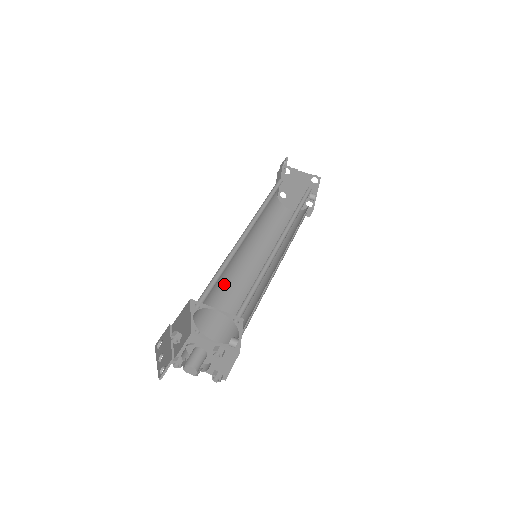
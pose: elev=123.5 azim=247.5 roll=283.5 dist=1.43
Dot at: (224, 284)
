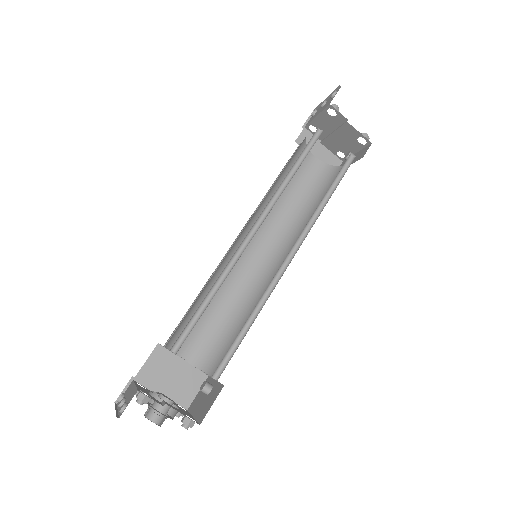
Dot at: (208, 285)
